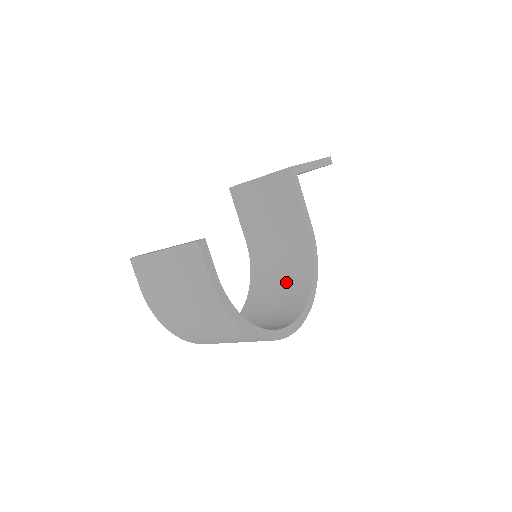
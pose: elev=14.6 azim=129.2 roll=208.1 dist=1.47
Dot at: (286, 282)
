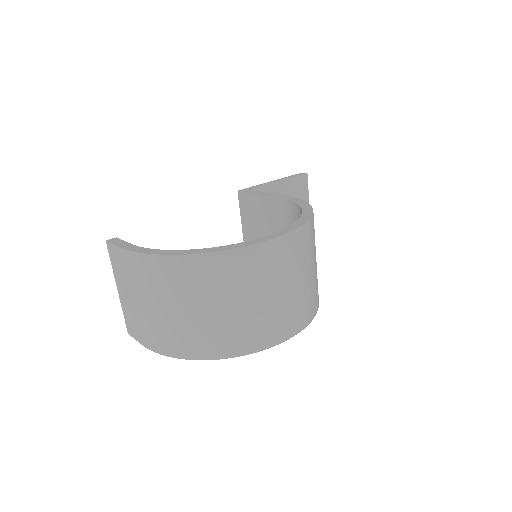
Dot at: occluded
